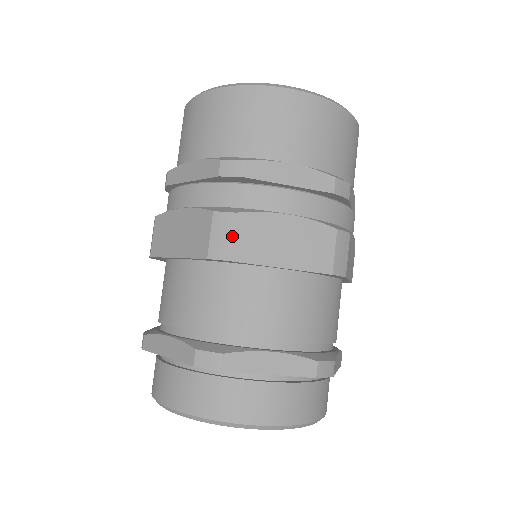
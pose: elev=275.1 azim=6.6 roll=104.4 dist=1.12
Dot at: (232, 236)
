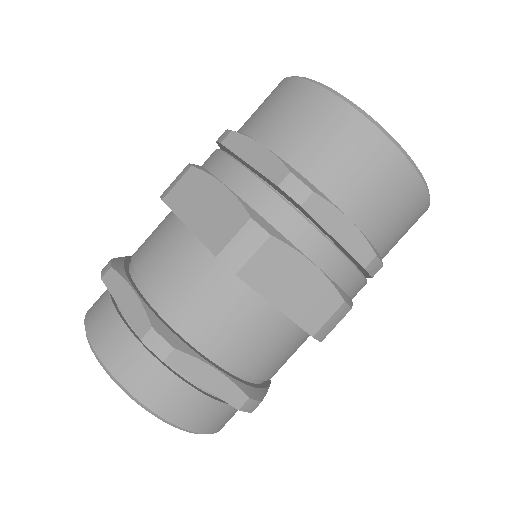
Dot at: (253, 254)
